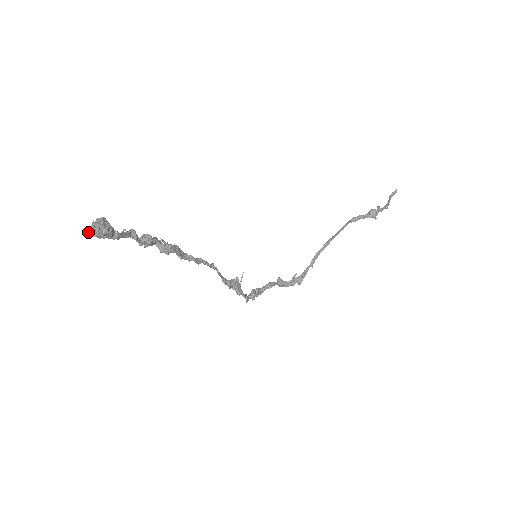
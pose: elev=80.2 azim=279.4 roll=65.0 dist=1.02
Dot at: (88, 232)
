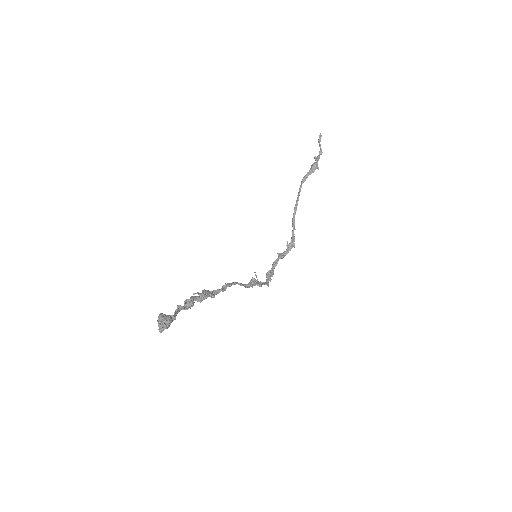
Dot at: (160, 330)
